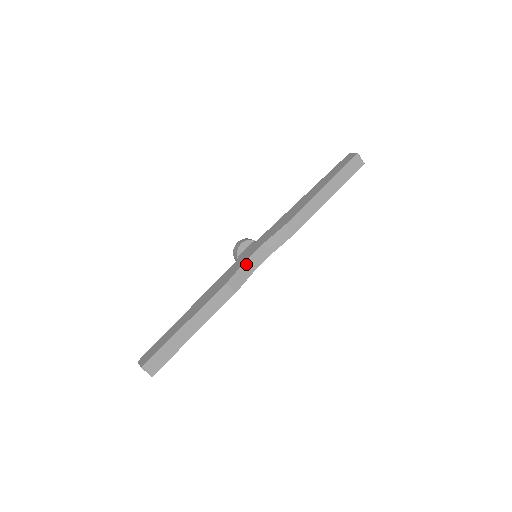
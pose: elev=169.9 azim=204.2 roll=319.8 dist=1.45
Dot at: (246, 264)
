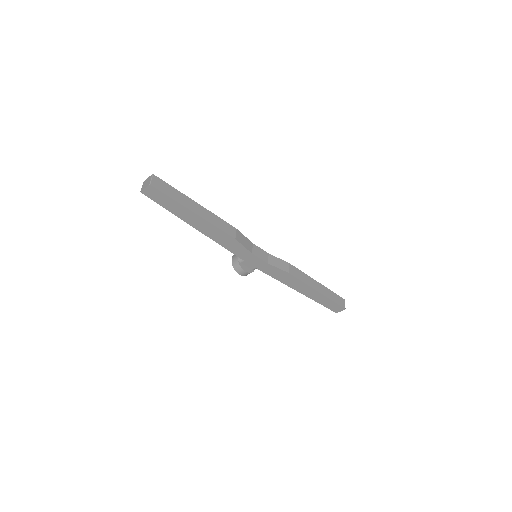
Dot at: (252, 244)
